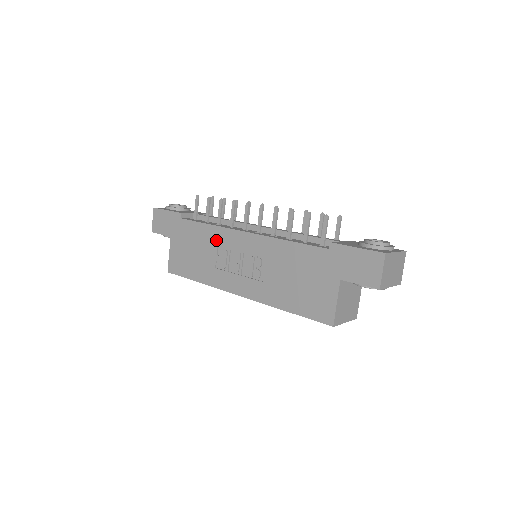
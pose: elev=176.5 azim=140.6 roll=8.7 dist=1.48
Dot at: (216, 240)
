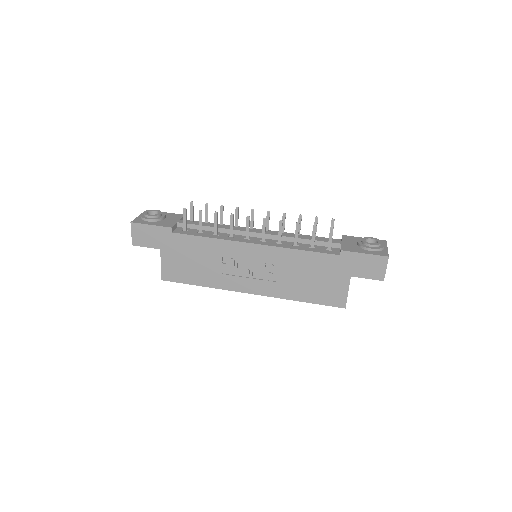
Dot at: (220, 251)
